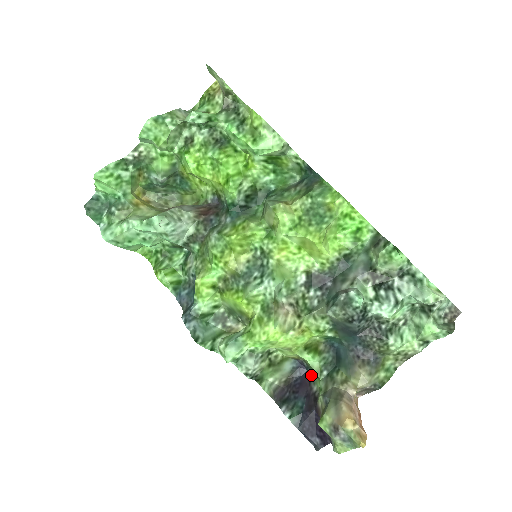
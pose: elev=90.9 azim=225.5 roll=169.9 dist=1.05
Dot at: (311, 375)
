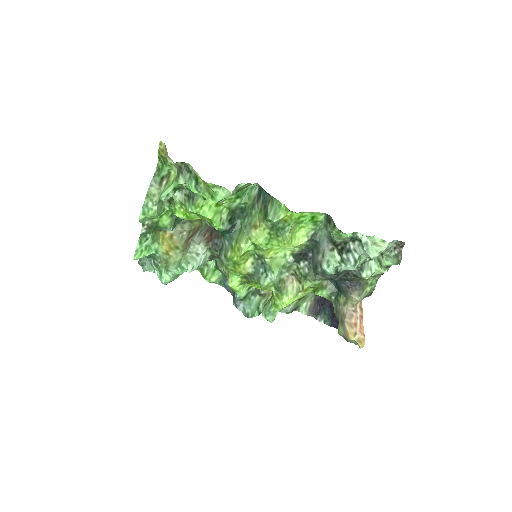
Dot at: occluded
